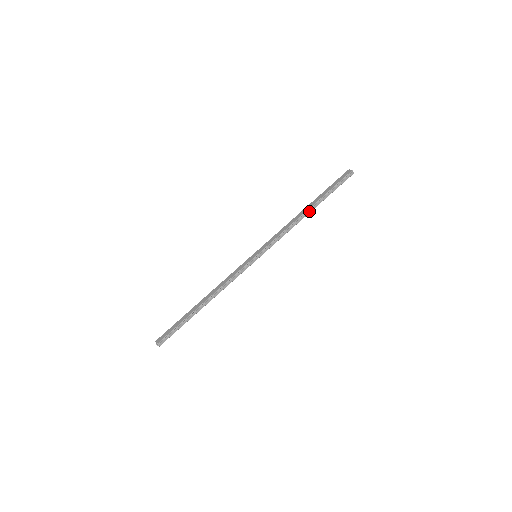
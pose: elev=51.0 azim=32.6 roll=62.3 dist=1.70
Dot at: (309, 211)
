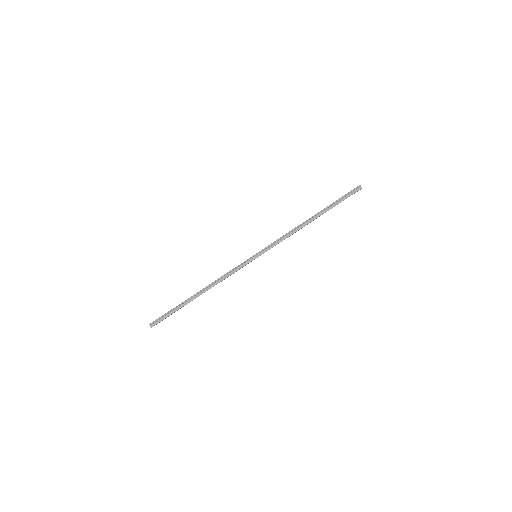
Dot at: (312, 219)
